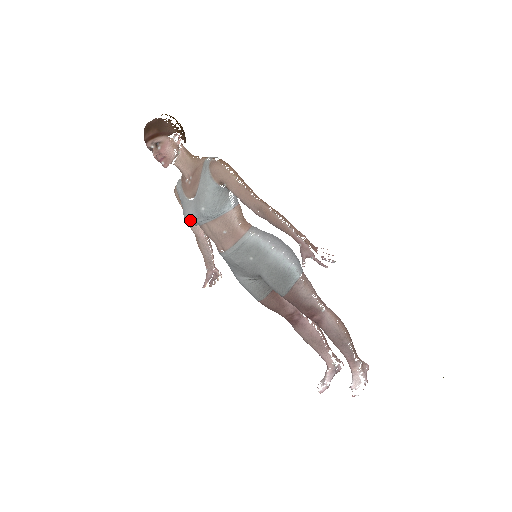
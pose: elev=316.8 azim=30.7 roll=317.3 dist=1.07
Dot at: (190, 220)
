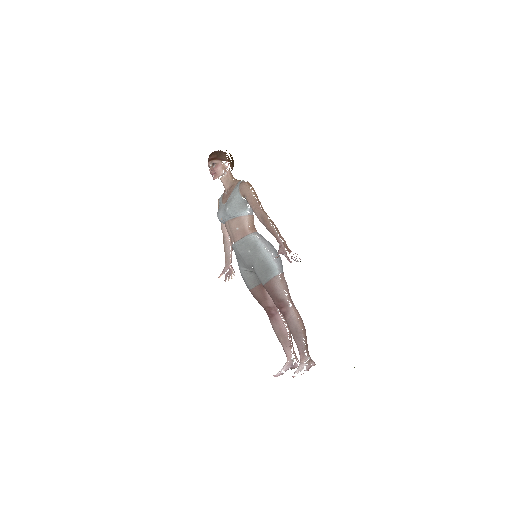
Dot at: (219, 217)
